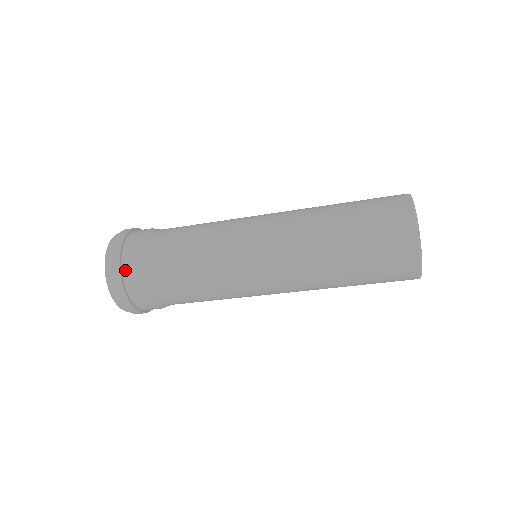
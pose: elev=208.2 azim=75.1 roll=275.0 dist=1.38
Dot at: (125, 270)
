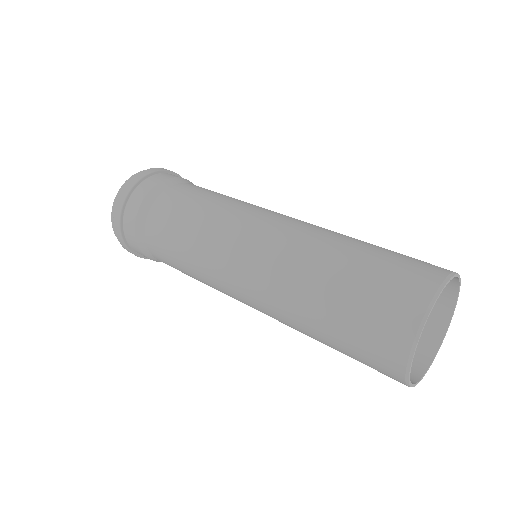
Dot at: (132, 247)
